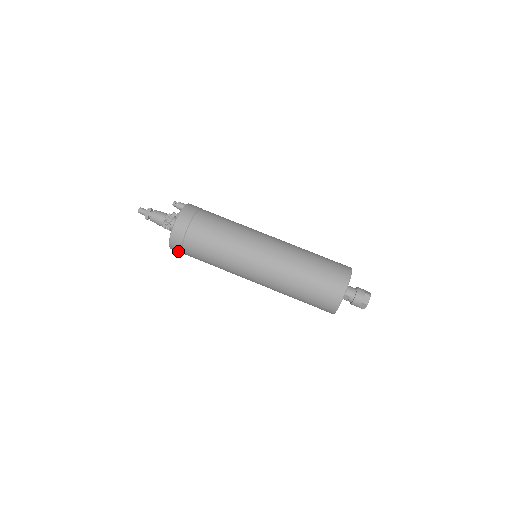
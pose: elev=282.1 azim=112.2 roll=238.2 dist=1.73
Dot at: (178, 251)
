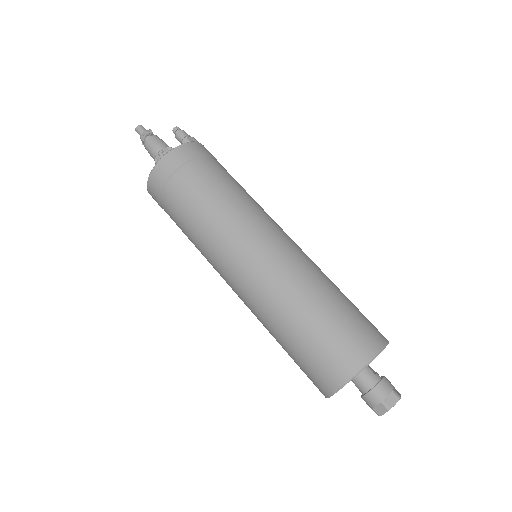
Dot at: occluded
